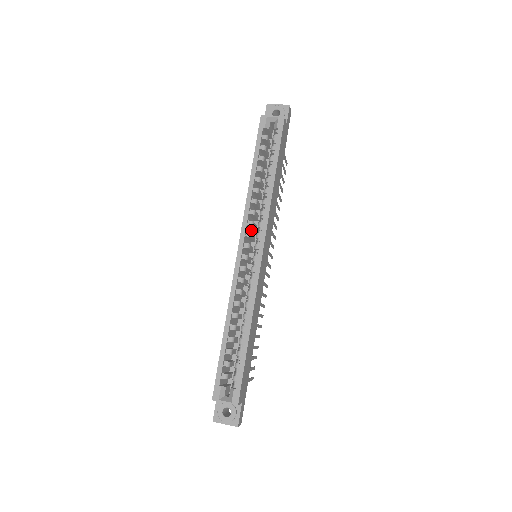
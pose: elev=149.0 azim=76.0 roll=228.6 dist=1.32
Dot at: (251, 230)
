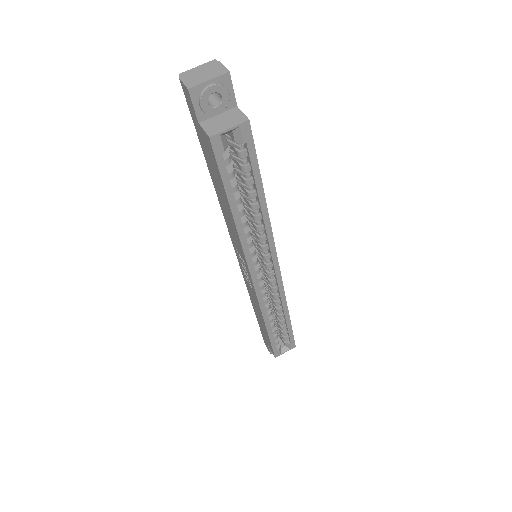
Dot at: occluded
